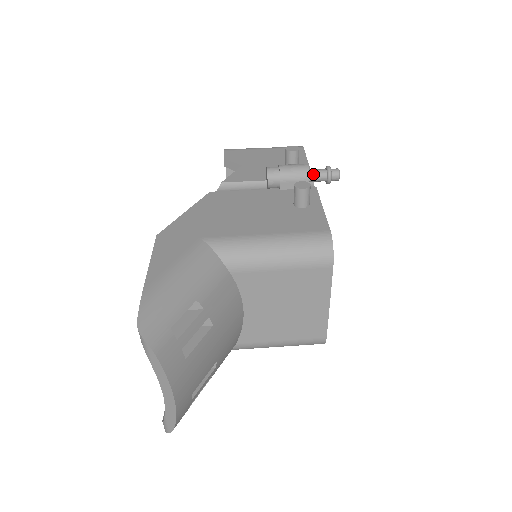
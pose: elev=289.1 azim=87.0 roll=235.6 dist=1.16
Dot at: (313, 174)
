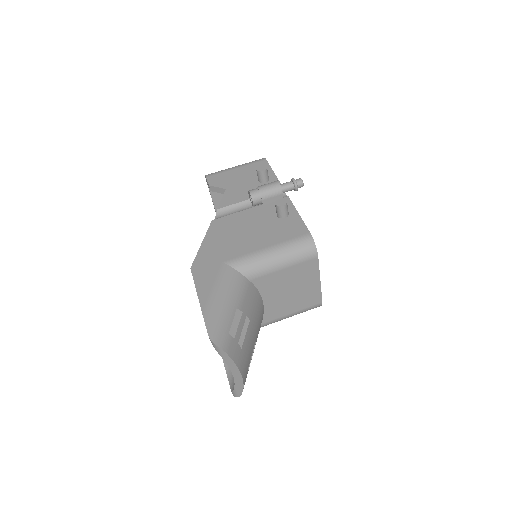
Dot at: (284, 188)
